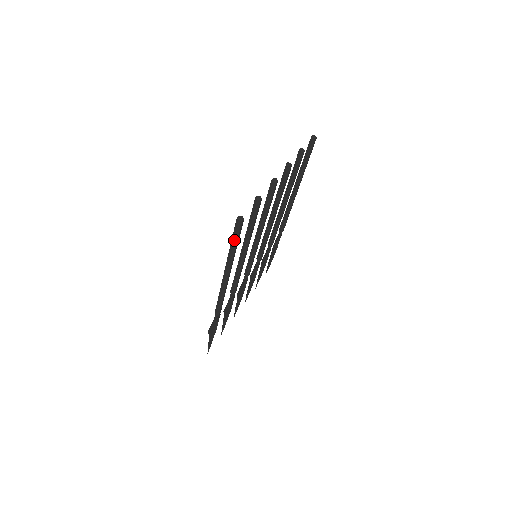
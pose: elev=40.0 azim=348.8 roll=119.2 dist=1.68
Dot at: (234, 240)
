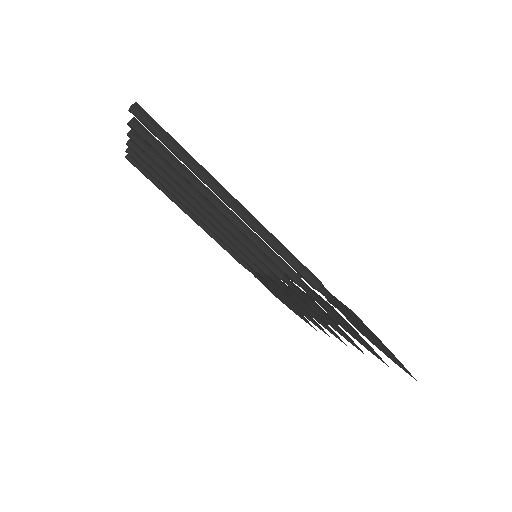
Dot at: (169, 140)
